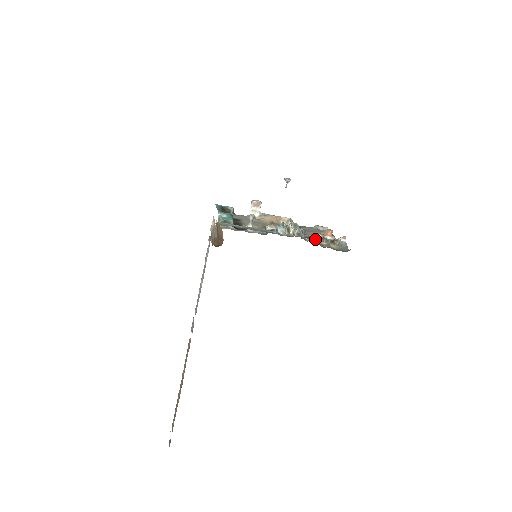
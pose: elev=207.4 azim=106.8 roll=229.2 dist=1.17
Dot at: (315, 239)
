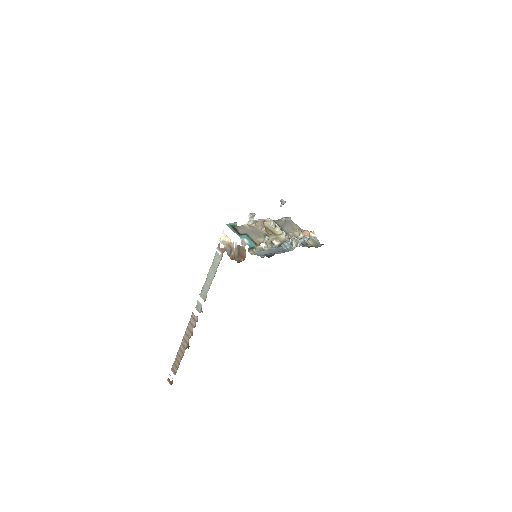
Dot at: occluded
